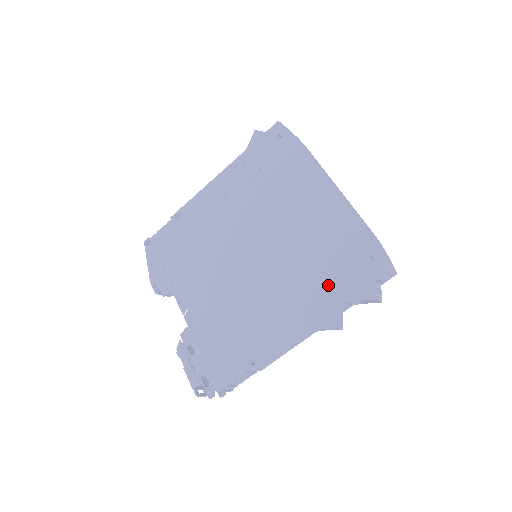
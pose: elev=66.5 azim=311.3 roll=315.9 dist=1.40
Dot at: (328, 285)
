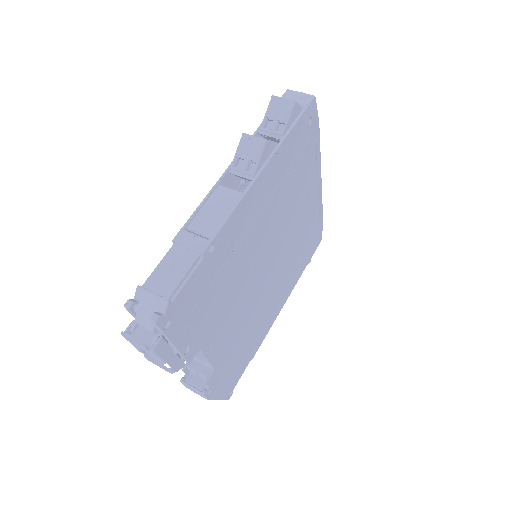
Dot at: occluded
